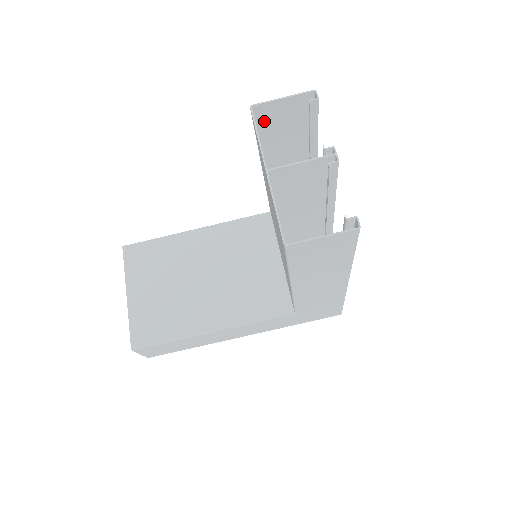
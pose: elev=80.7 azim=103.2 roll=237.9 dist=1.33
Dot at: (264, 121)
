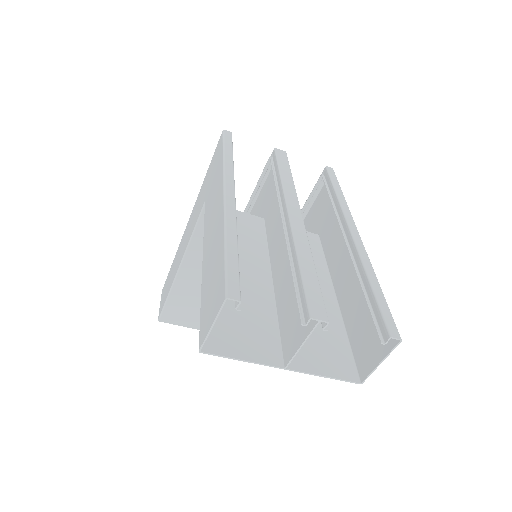
Dot at: (204, 319)
